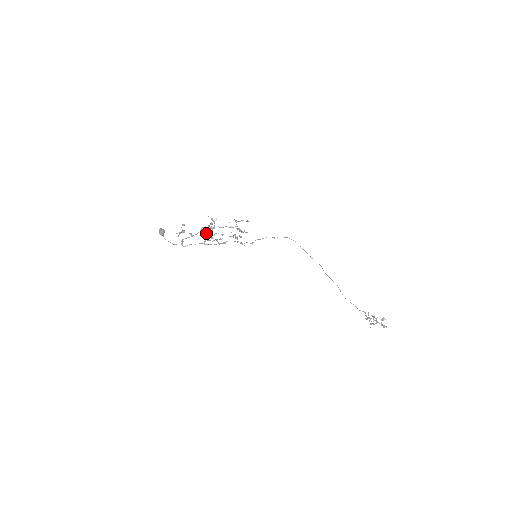
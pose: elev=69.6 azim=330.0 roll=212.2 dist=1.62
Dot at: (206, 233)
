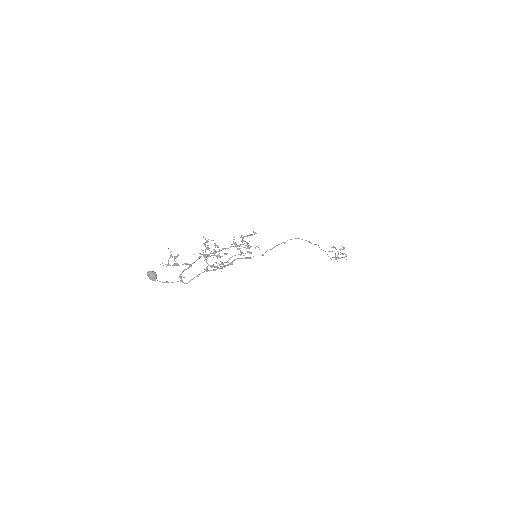
Dot at: occluded
